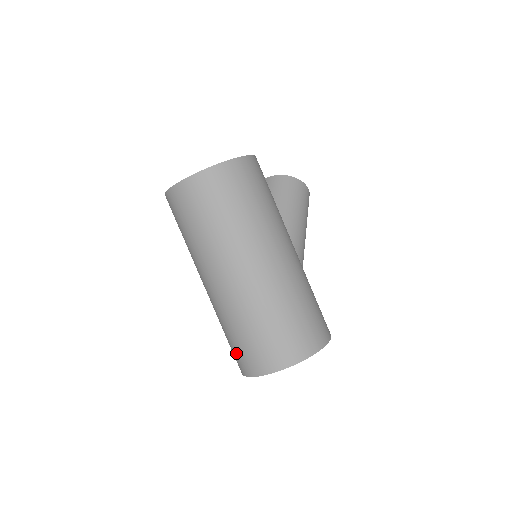
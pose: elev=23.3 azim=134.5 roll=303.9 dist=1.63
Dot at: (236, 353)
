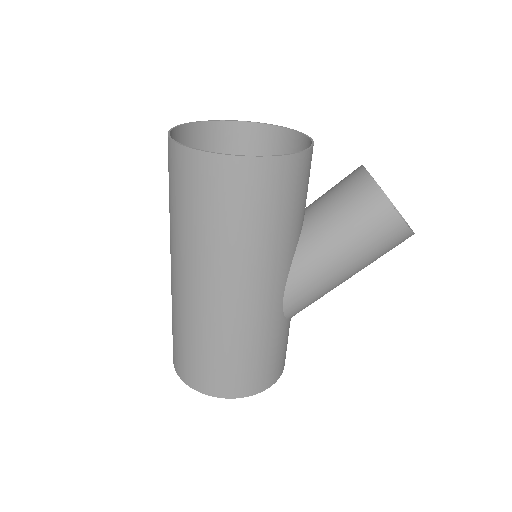
Dot at: occluded
